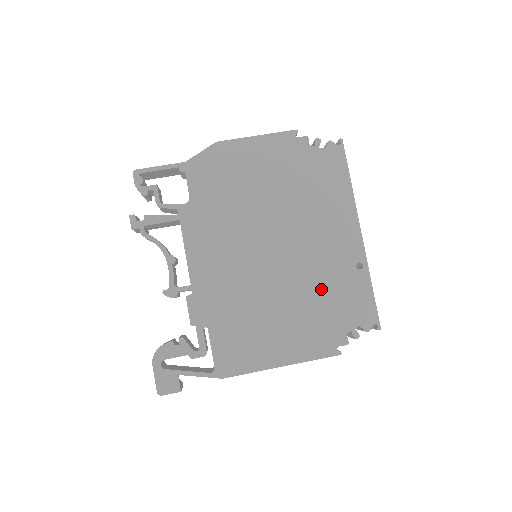
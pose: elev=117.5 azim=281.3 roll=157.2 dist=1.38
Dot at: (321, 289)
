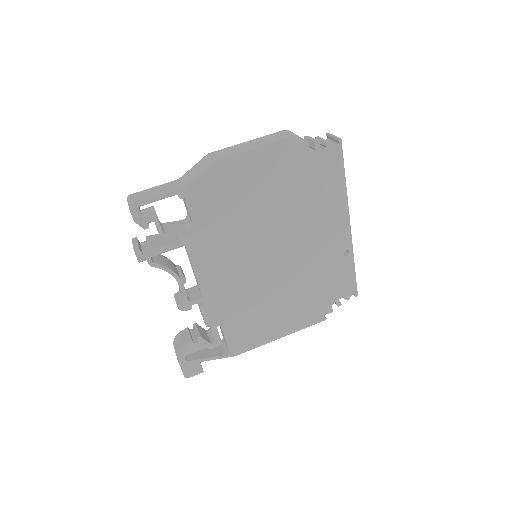
Dot at: (314, 277)
